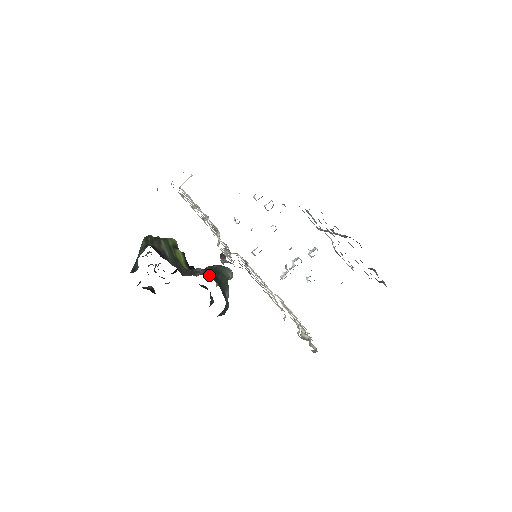
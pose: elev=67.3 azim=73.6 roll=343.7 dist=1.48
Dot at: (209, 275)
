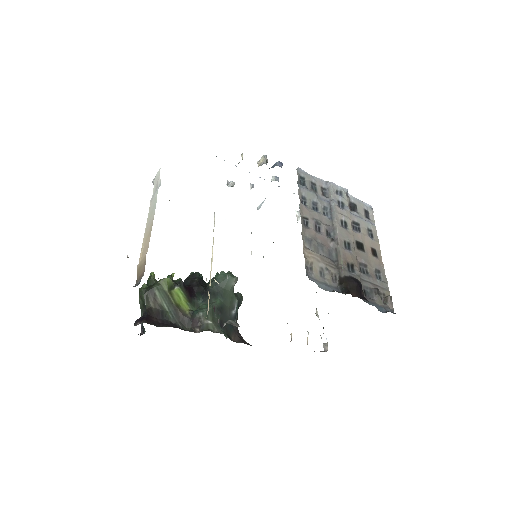
Dot at: (210, 322)
